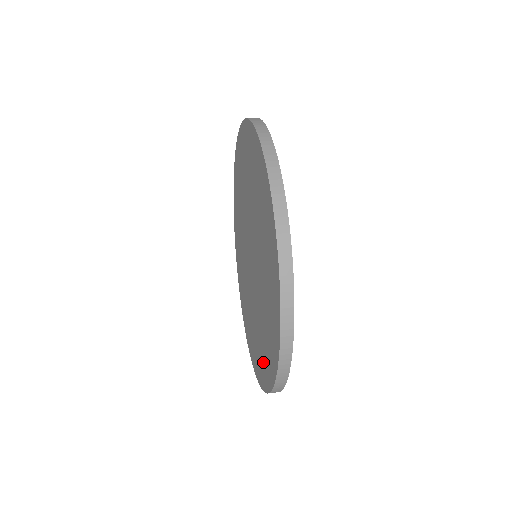
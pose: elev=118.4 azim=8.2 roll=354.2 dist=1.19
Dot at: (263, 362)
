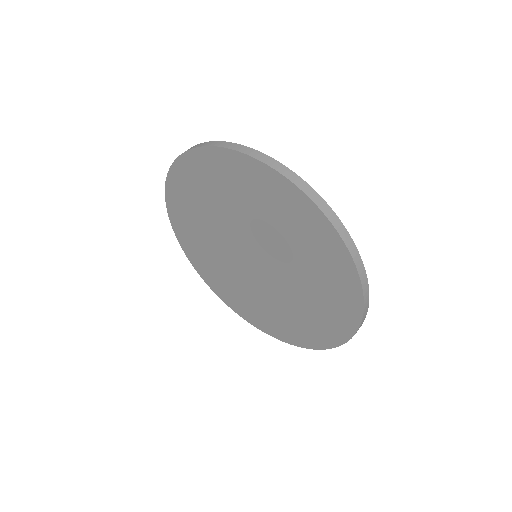
Dot at: (334, 312)
